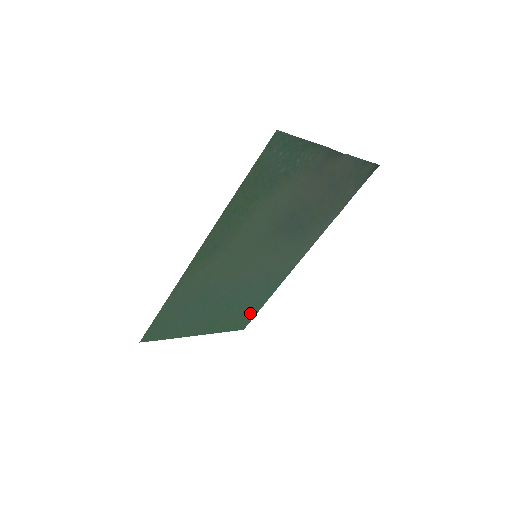
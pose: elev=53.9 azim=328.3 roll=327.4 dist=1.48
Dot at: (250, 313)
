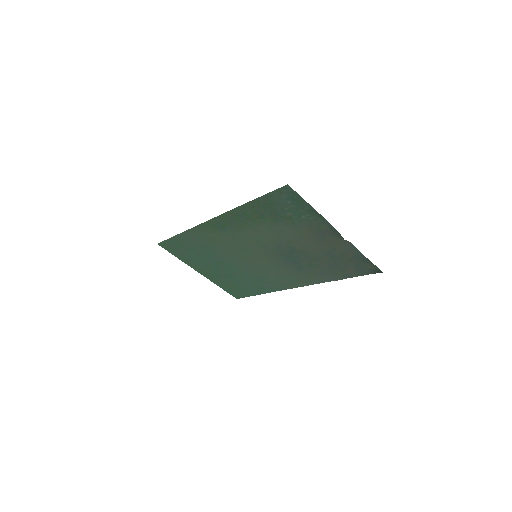
Dot at: (245, 292)
